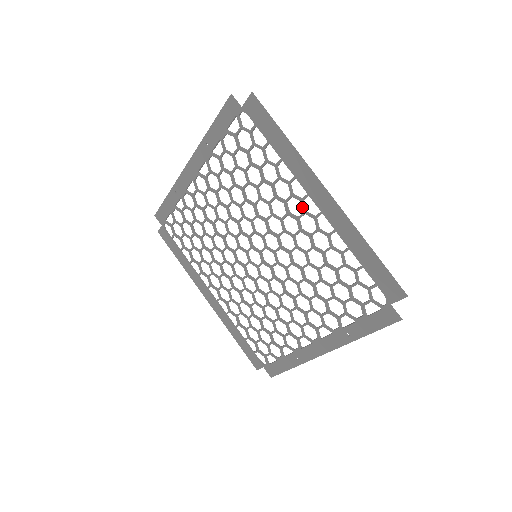
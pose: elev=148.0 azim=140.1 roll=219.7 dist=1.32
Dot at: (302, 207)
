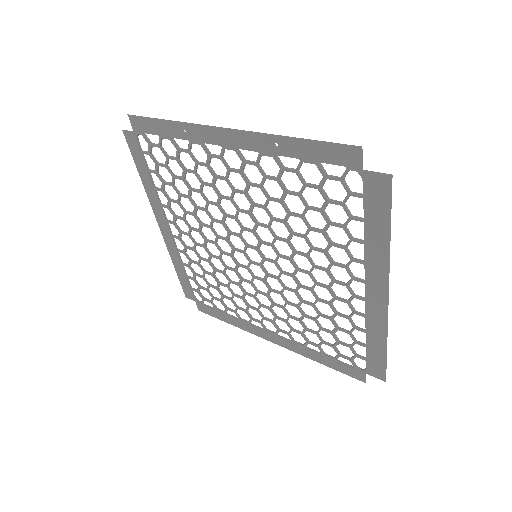
Dot at: (348, 282)
